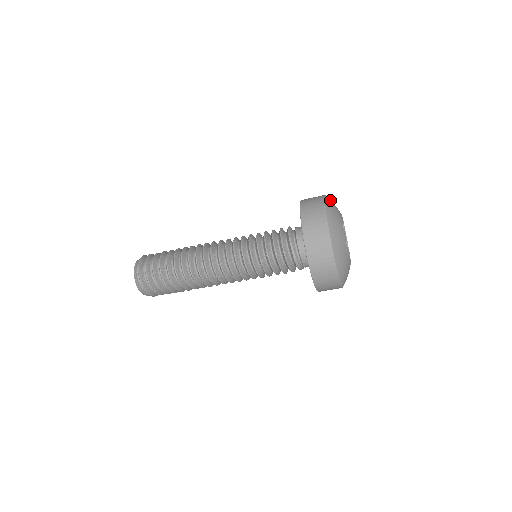
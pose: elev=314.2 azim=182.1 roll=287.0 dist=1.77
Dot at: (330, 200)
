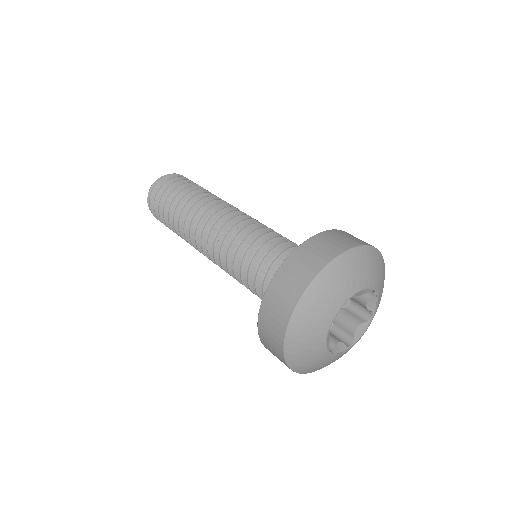
Dot at: (382, 264)
